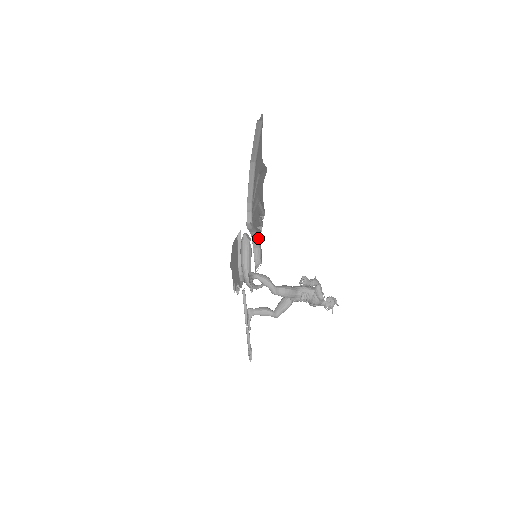
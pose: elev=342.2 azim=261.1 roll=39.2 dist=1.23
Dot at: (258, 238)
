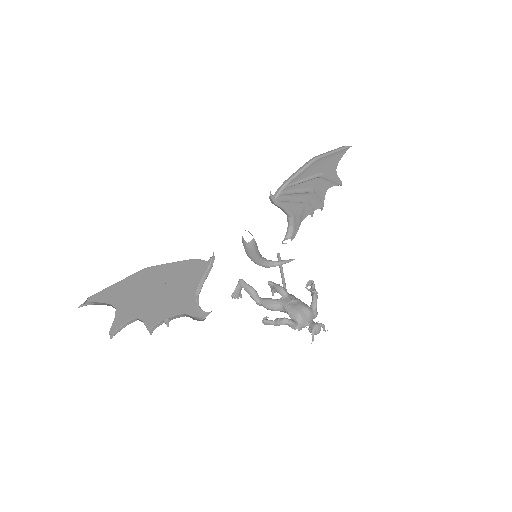
Dot at: (198, 299)
